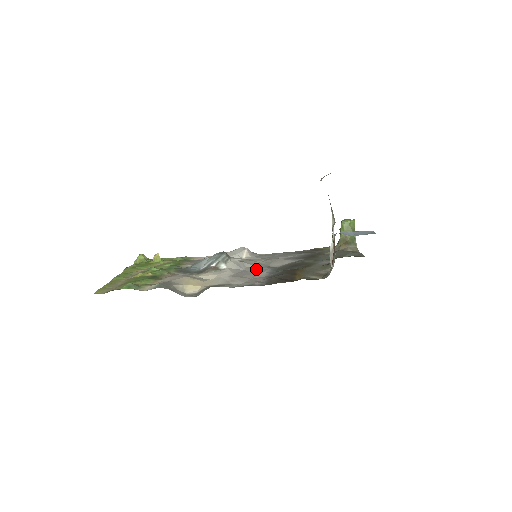
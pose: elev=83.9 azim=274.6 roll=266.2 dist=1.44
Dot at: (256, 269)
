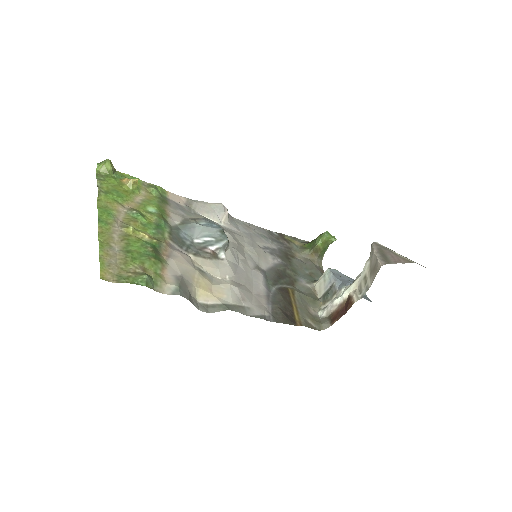
Dot at: (250, 269)
